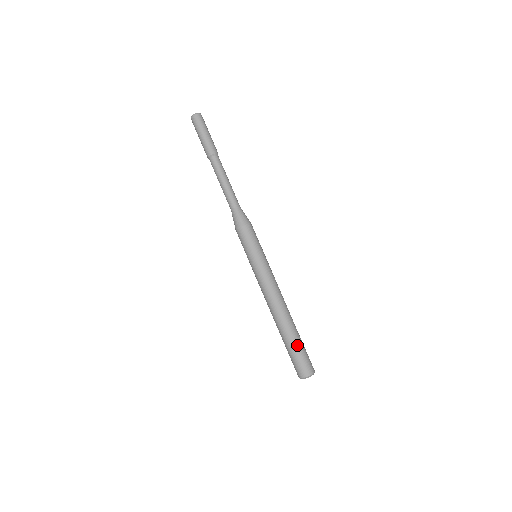
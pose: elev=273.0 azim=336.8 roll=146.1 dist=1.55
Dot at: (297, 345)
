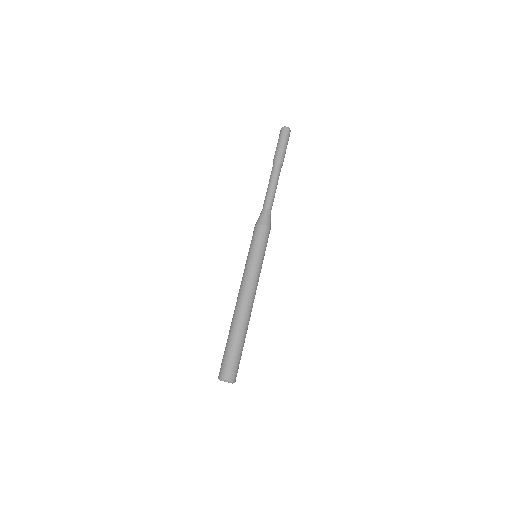
Dot at: (238, 347)
